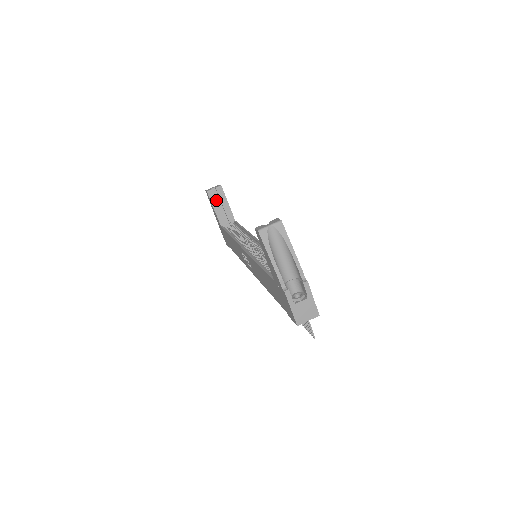
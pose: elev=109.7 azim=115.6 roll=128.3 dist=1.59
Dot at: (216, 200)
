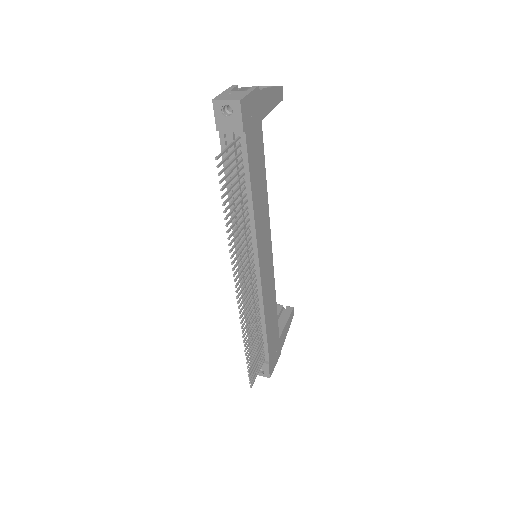
Dot at: (278, 313)
